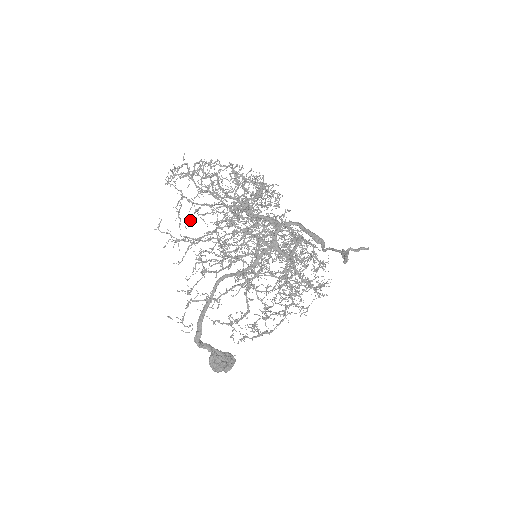
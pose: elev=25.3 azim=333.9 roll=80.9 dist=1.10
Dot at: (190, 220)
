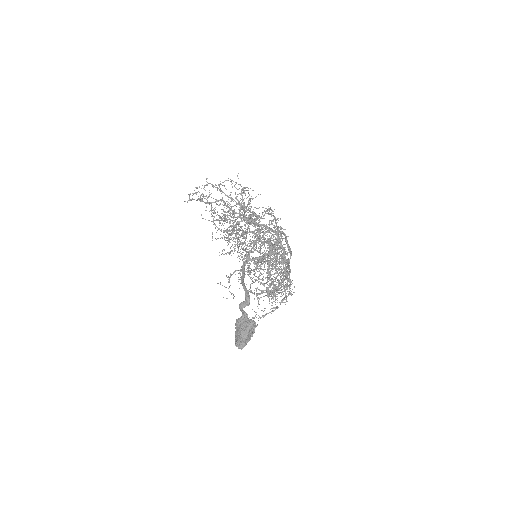
Dot at: (225, 216)
